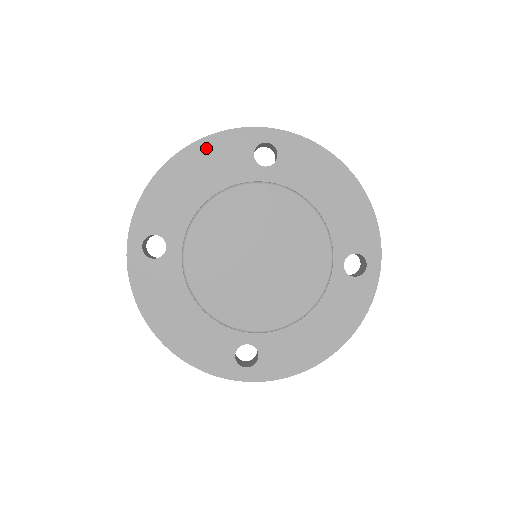
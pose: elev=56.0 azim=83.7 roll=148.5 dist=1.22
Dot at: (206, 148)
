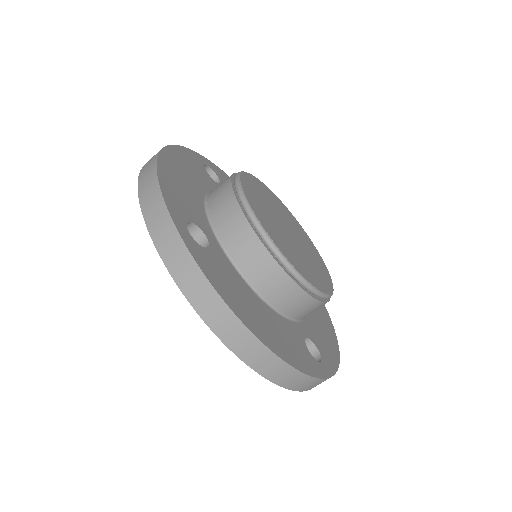
Dot at: occluded
